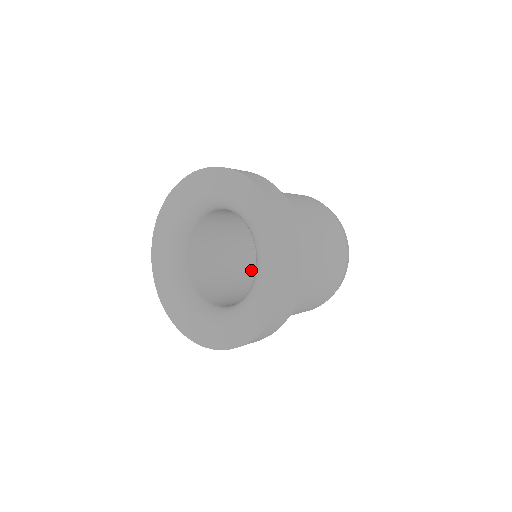
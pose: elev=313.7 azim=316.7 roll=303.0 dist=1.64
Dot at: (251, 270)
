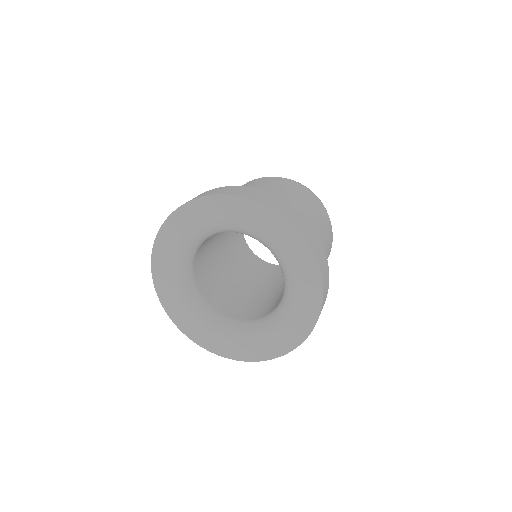
Dot at: (247, 268)
